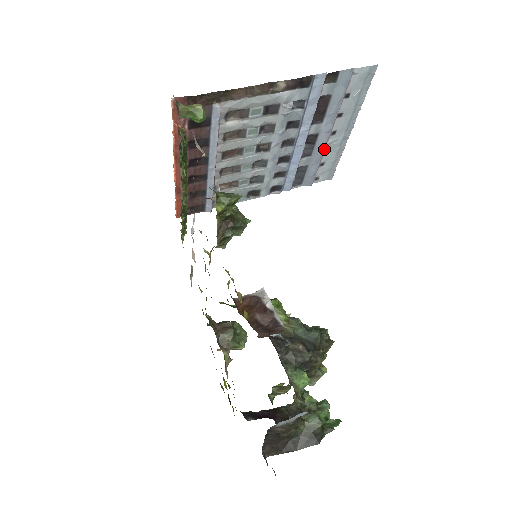
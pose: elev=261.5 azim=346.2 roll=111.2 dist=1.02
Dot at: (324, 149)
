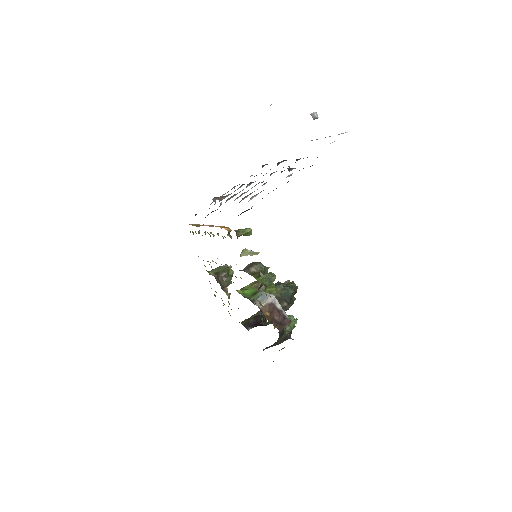
Dot at: occluded
